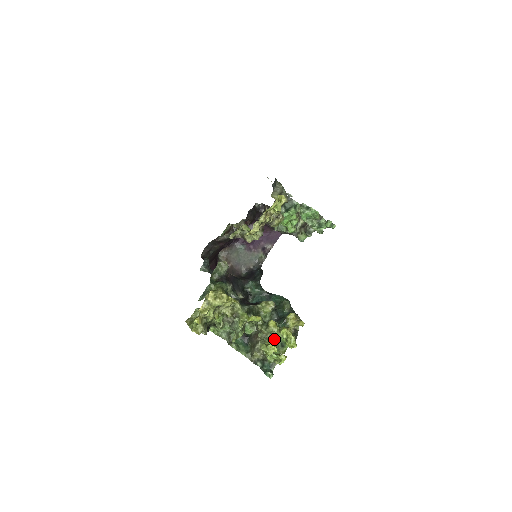
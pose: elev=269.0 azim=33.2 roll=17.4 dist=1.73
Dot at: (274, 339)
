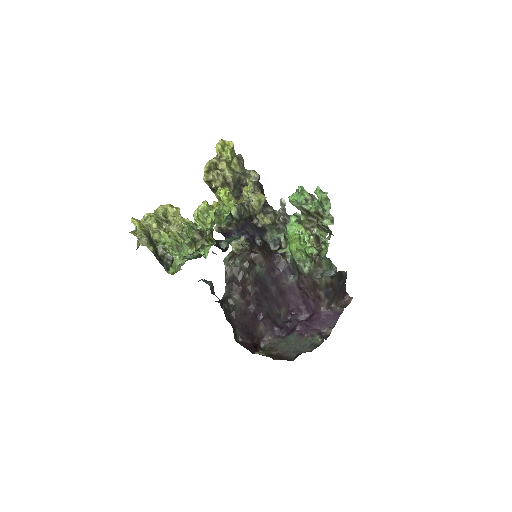
Dot at: occluded
